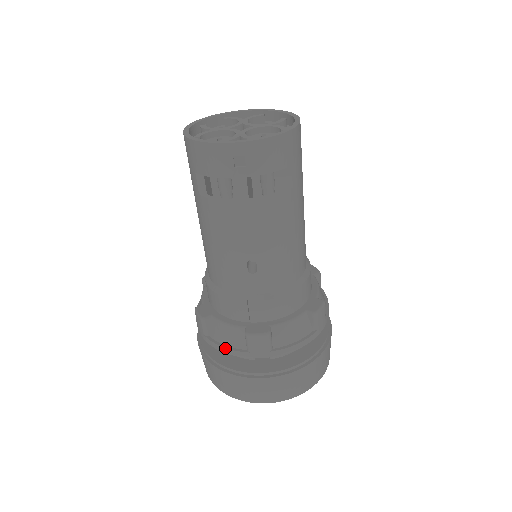
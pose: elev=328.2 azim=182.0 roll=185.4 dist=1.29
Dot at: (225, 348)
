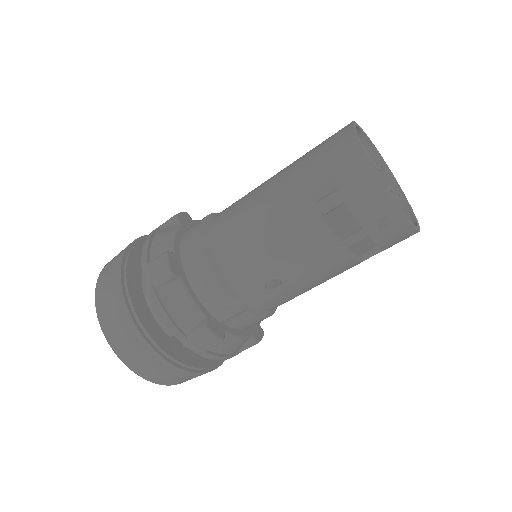
Dot at: (168, 317)
